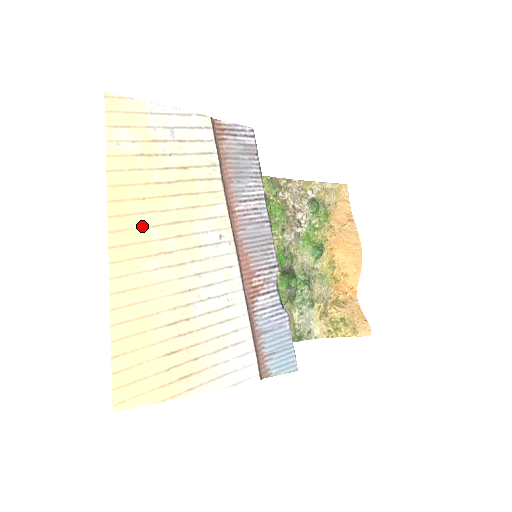
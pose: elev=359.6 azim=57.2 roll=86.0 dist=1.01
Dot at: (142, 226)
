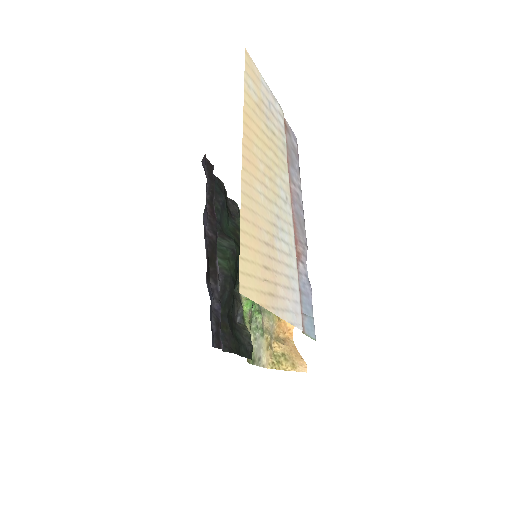
Dot at: (256, 155)
